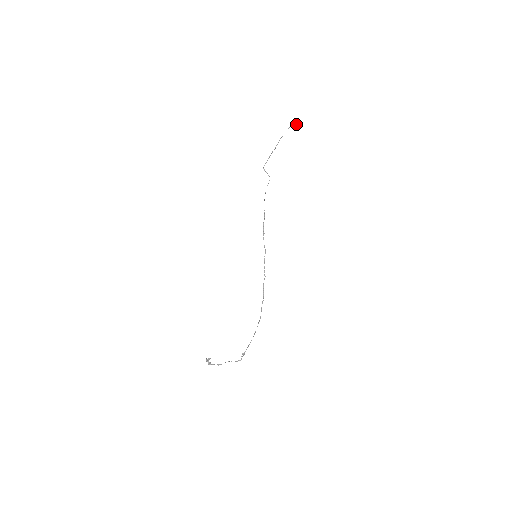
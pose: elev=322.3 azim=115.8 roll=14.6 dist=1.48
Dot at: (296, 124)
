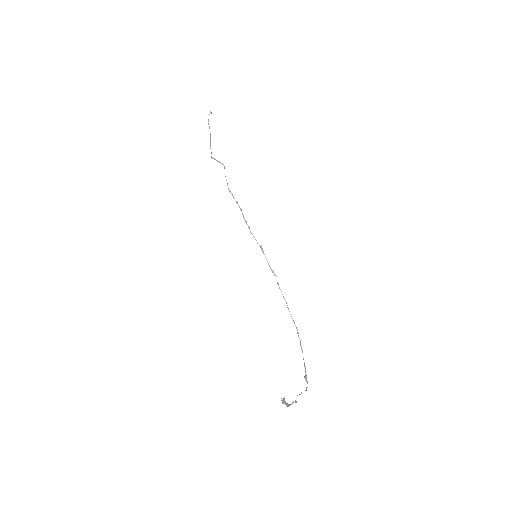
Dot at: (210, 112)
